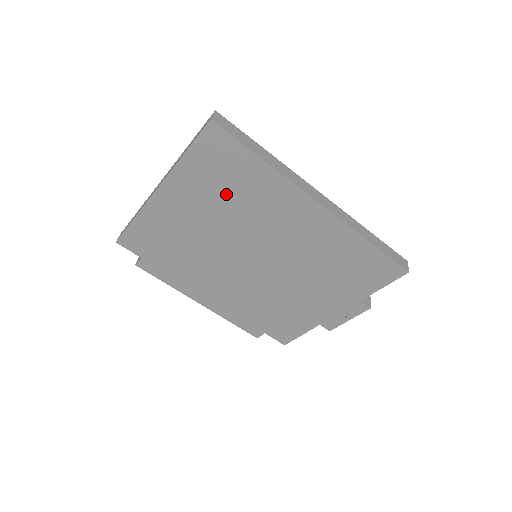
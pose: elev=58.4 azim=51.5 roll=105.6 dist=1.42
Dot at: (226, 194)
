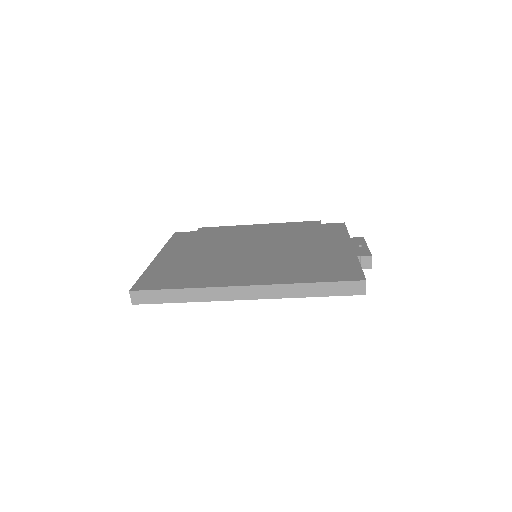
Dot at: occluded
